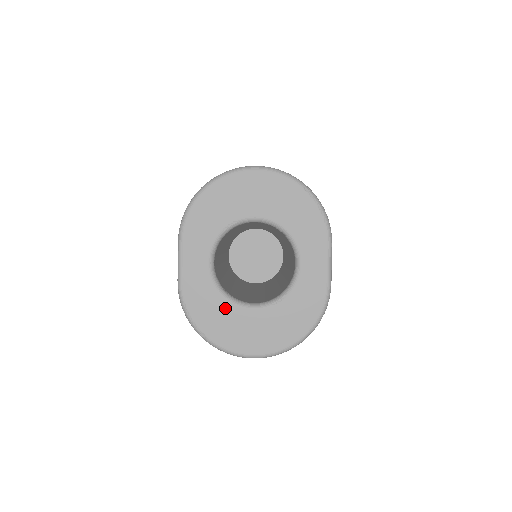
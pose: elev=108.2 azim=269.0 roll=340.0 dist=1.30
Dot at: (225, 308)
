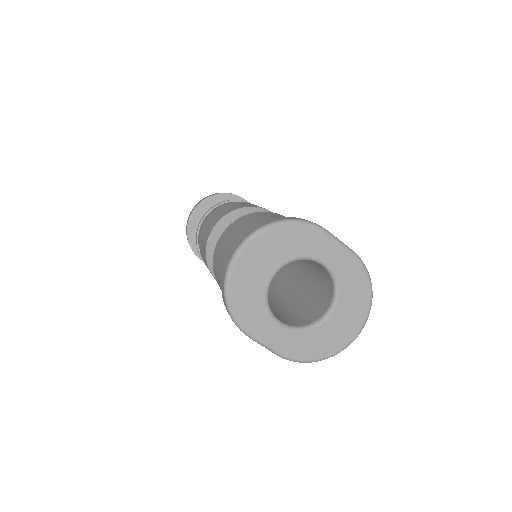
Dot at: (317, 334)
